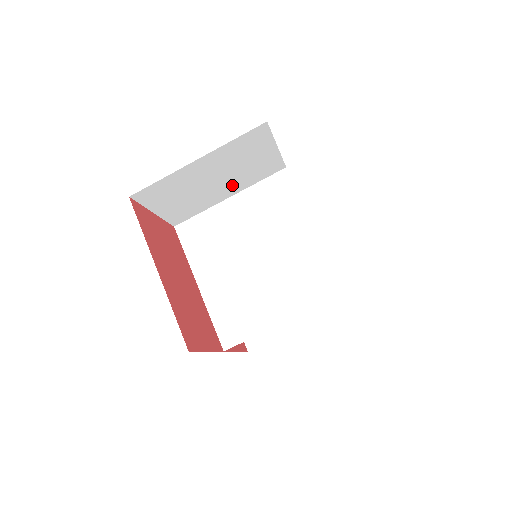
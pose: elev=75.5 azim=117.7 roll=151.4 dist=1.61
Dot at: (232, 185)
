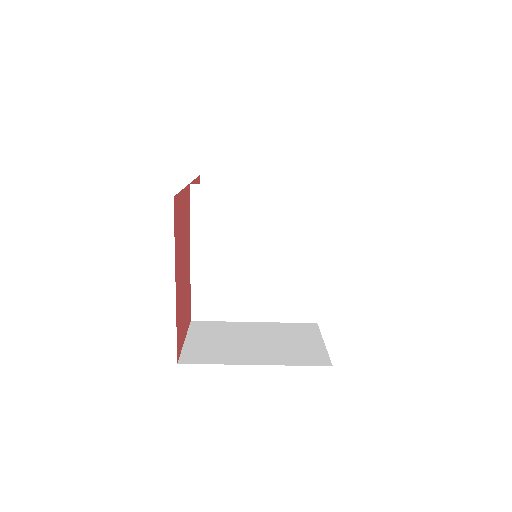
Dot at: occluded
